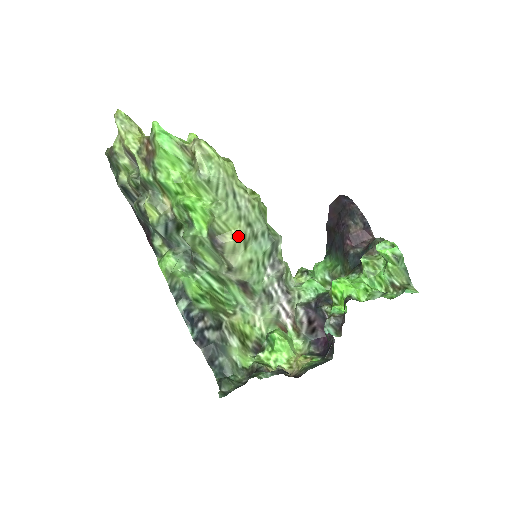
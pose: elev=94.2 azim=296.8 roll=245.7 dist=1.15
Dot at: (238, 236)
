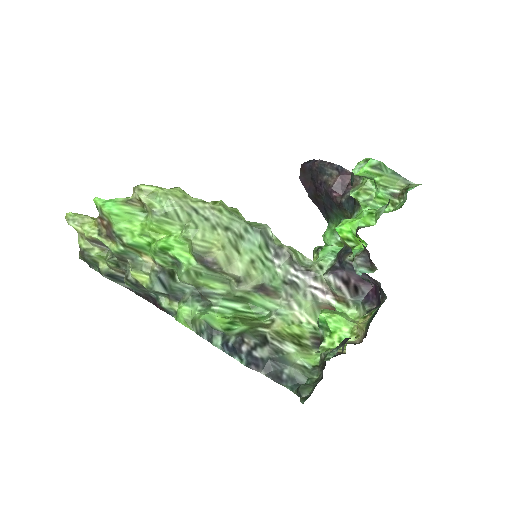
Dot at: (223, 244)
